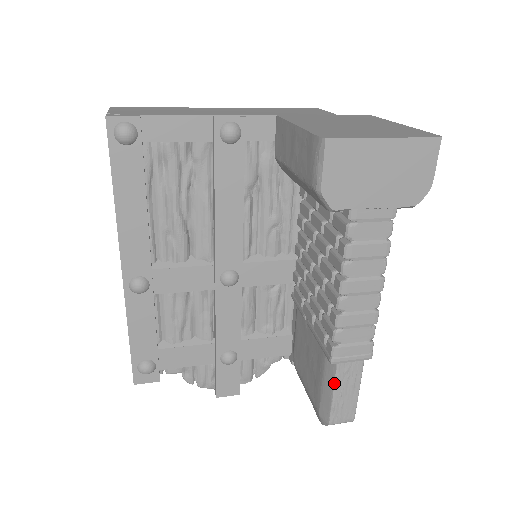
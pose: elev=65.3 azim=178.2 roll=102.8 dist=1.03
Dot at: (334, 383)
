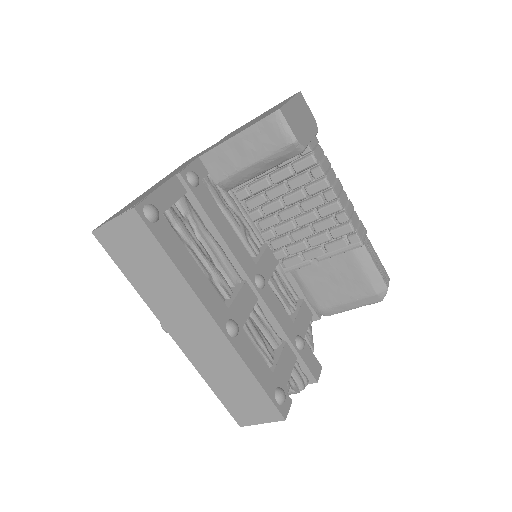
Dot at: (371, 258)
